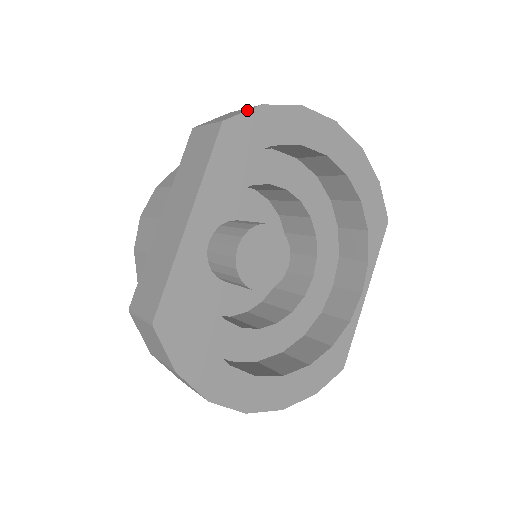
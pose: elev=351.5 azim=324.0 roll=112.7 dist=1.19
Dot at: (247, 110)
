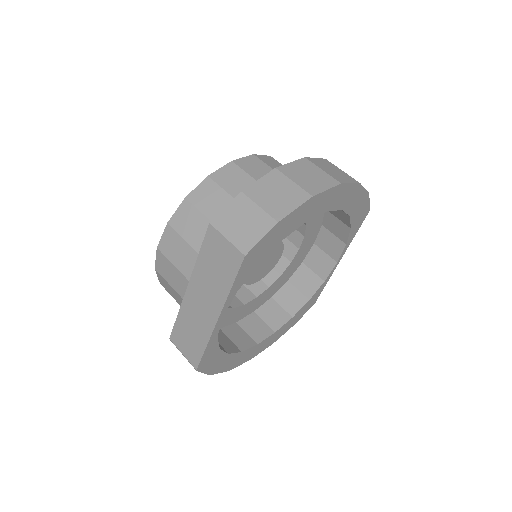
Dot at: (265, 235)
